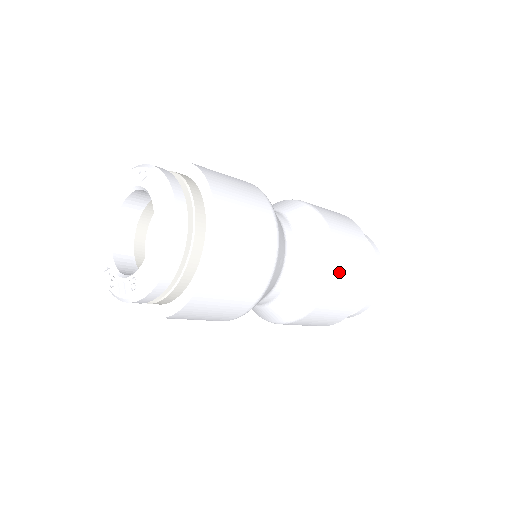
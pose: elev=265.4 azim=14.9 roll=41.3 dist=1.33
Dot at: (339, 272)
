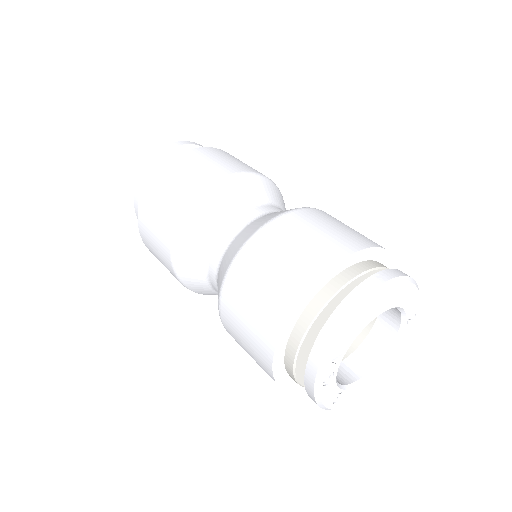
Dot at: (293, 222)
